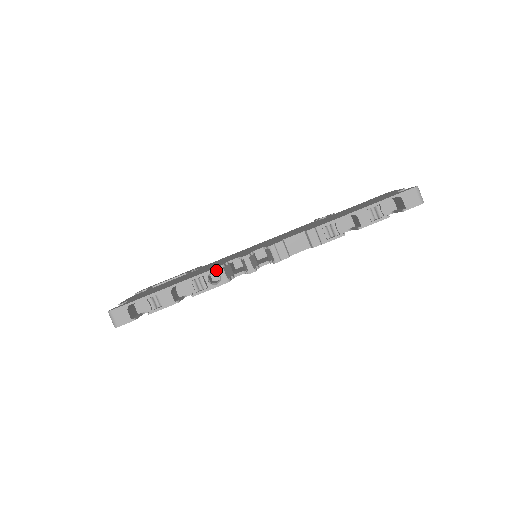
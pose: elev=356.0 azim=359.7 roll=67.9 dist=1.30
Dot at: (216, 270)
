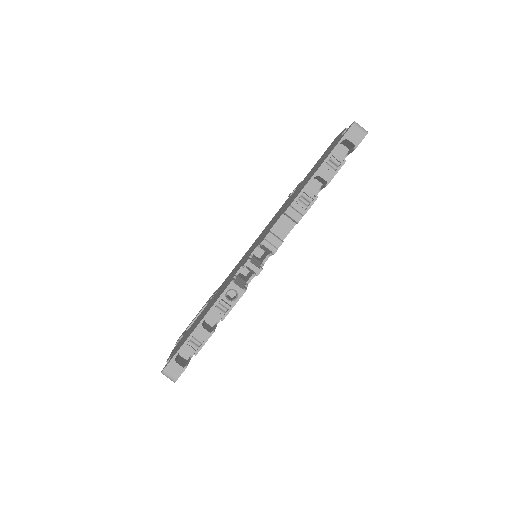
Dot at: (229, 288)
